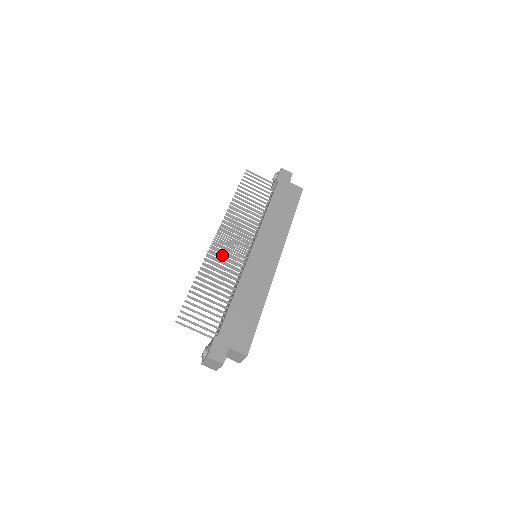
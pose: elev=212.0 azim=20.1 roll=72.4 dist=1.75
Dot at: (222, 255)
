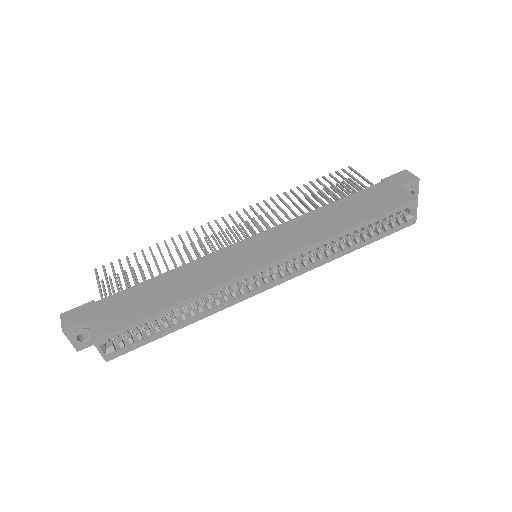
Dot at: occluded
